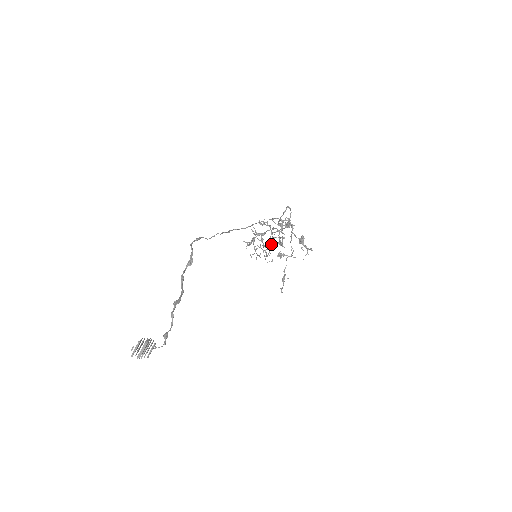
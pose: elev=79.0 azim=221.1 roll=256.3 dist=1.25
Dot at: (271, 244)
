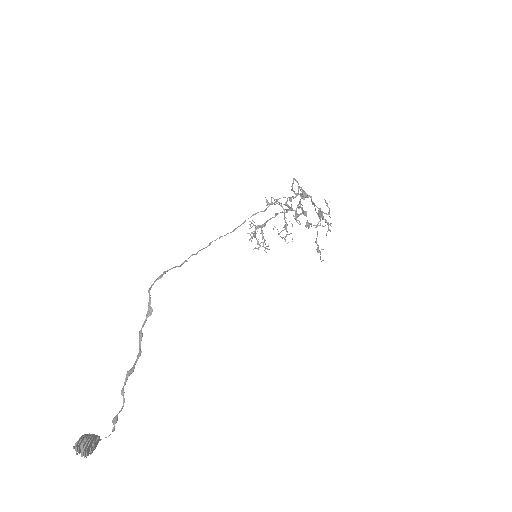
Dot at: (286, 223)
